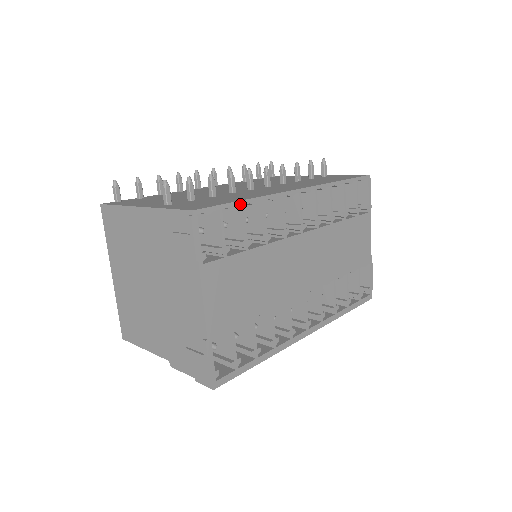
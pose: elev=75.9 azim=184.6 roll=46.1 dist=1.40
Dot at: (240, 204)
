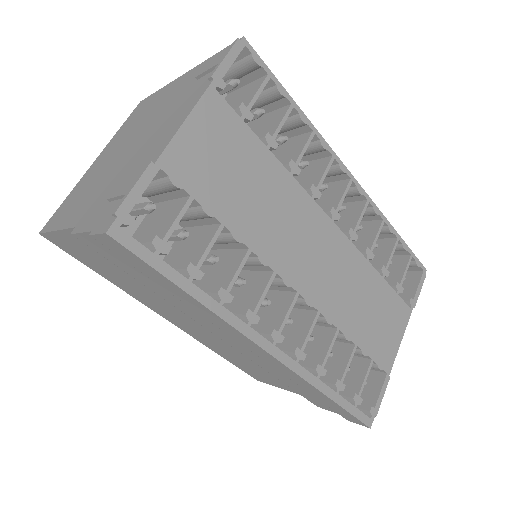
Dot at: (290, 100)
